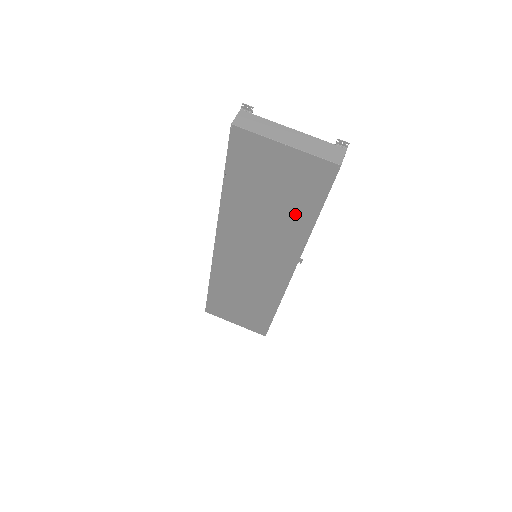
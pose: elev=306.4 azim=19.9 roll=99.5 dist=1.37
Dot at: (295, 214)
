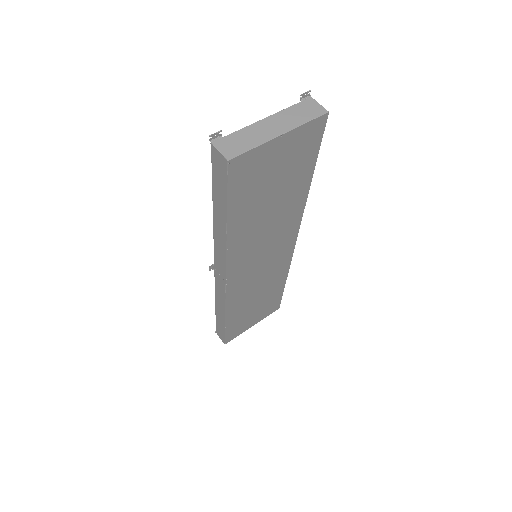
Dot at: (295, 188)
